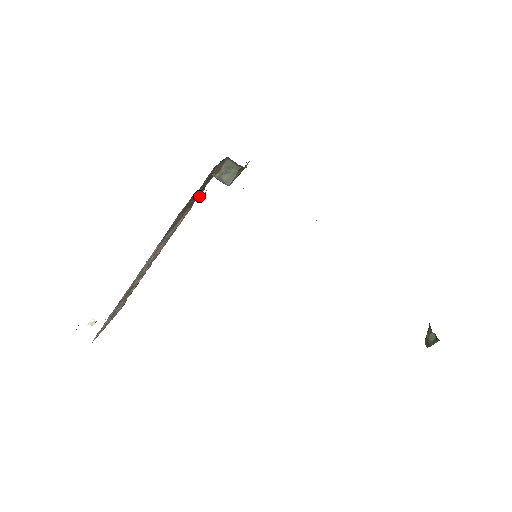
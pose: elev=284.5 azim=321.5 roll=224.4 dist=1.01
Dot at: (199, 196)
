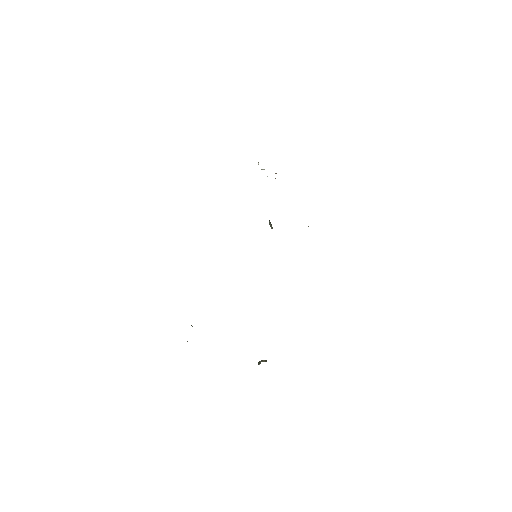
Dot at: occluded
